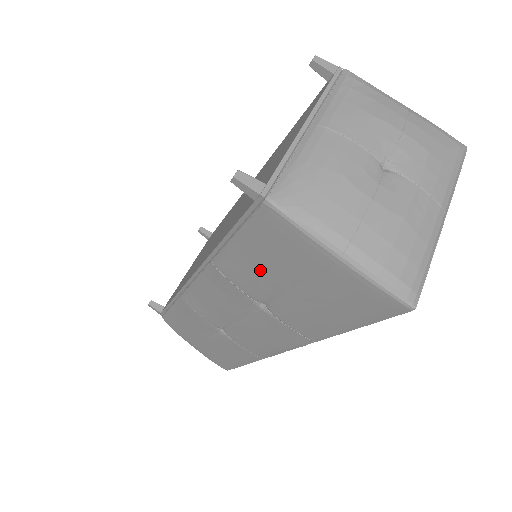
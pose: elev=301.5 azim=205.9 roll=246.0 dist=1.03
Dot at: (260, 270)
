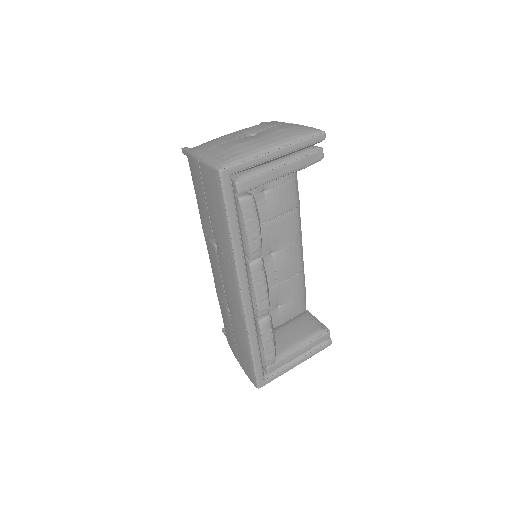
Dot at: (202, 207)
